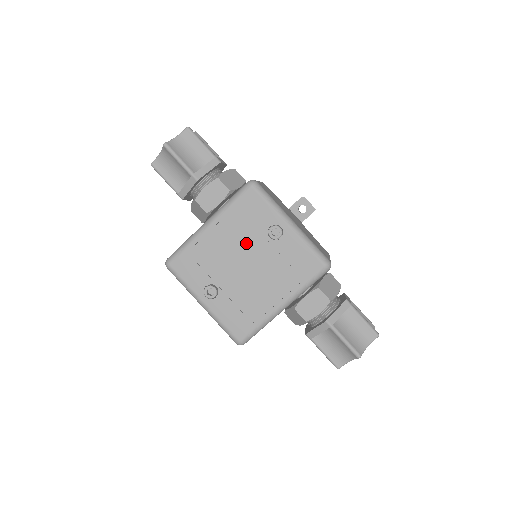
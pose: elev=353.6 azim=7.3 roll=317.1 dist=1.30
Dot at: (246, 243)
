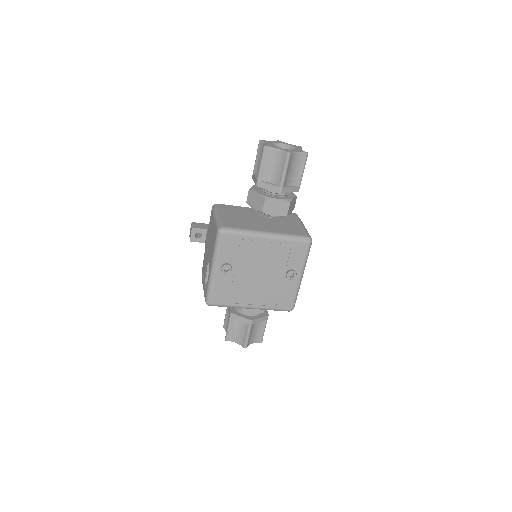
Dot at: (272, 264)
